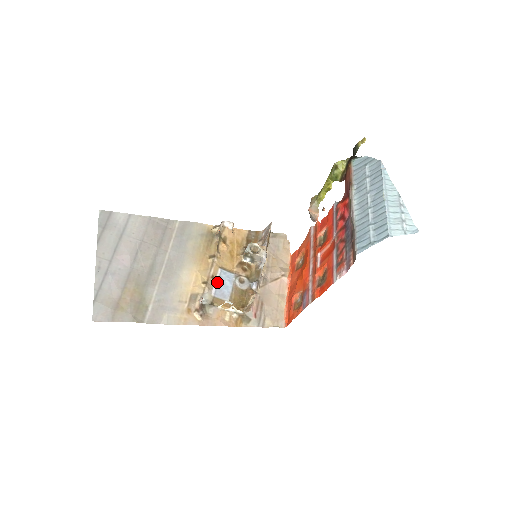
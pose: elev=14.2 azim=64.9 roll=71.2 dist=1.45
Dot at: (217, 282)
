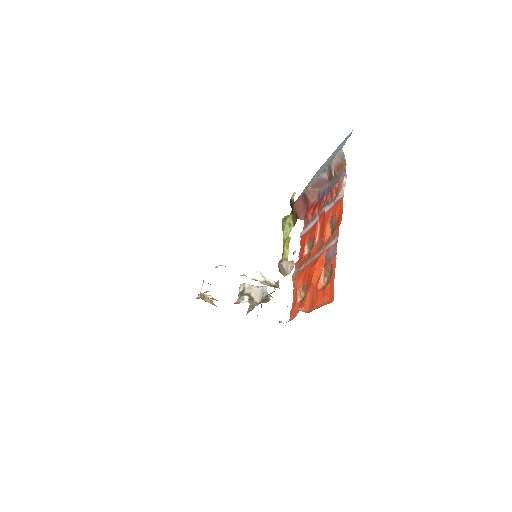
Dot at: occluded
